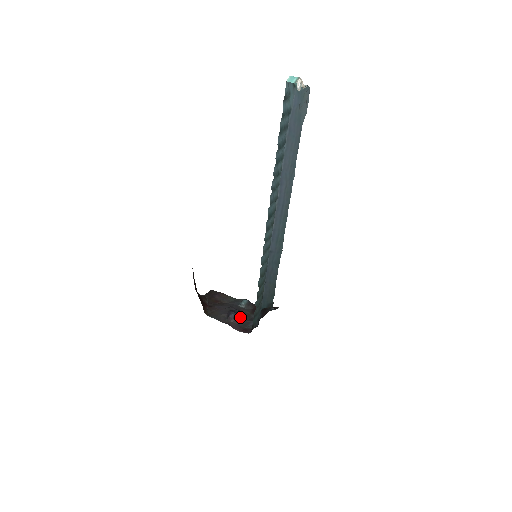
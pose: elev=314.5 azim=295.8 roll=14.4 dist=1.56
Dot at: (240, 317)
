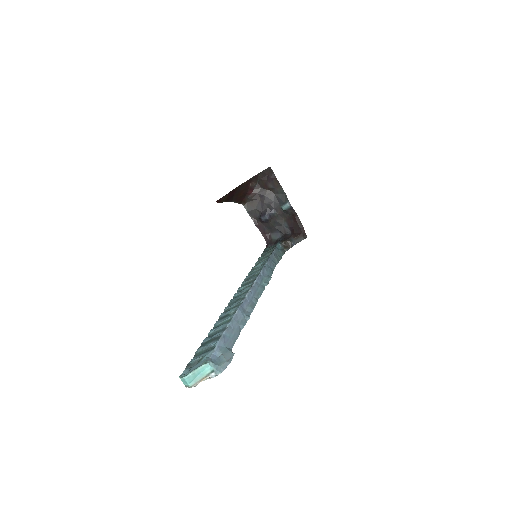
Dot at: (270, 222)
